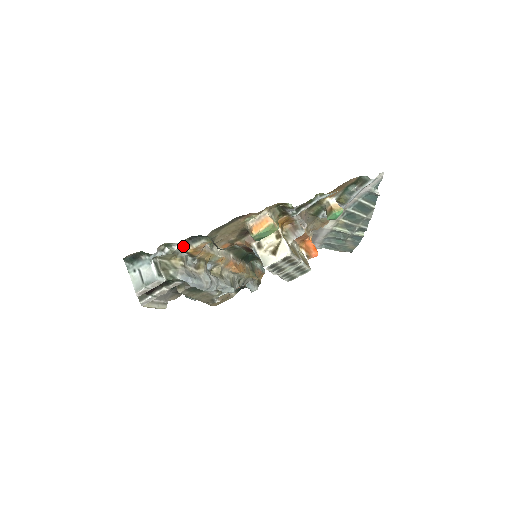
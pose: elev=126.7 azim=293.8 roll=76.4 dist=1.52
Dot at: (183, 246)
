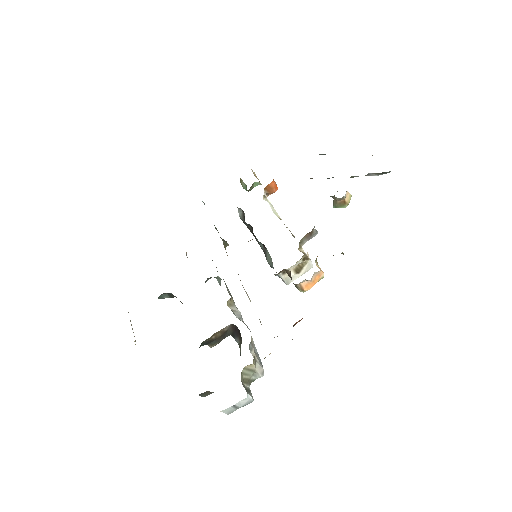
Dot at: occluded
